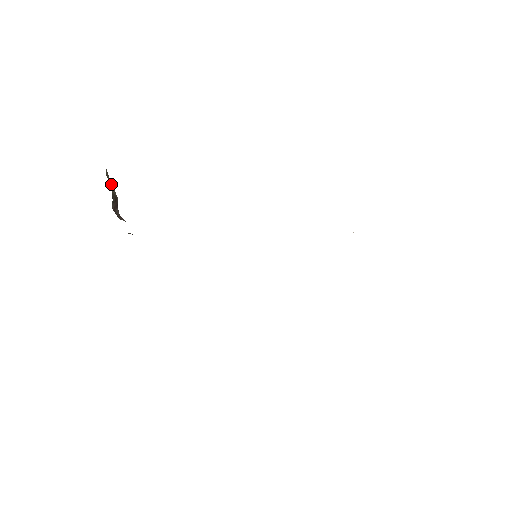
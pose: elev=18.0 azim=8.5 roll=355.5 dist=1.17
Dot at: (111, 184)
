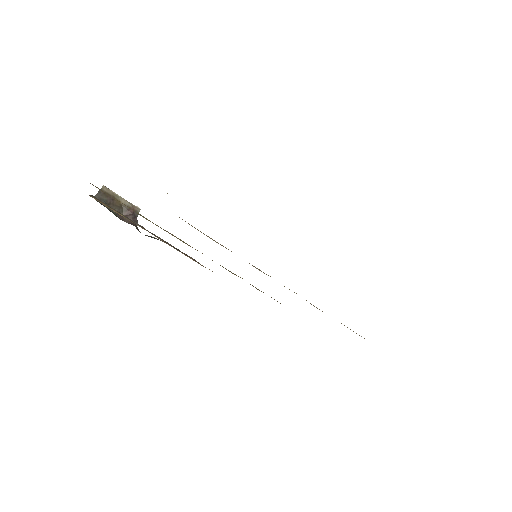
Dot at: (121, 197)
